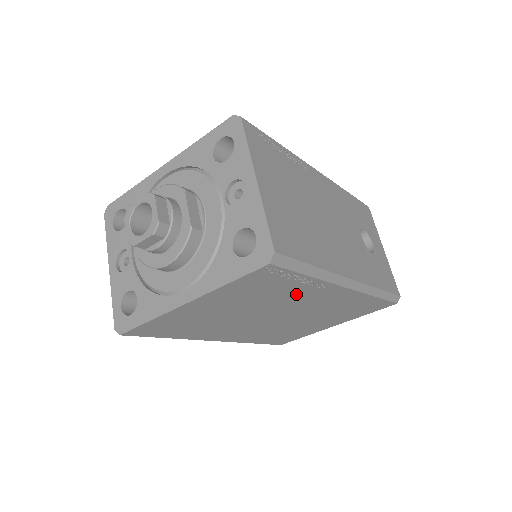
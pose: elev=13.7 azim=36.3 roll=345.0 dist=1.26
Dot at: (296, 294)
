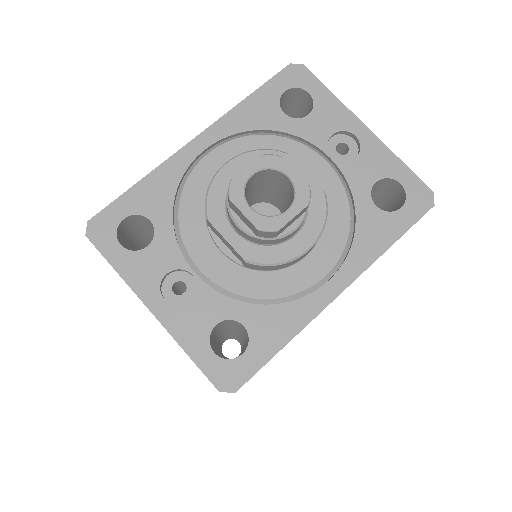
Dot at: occluded
